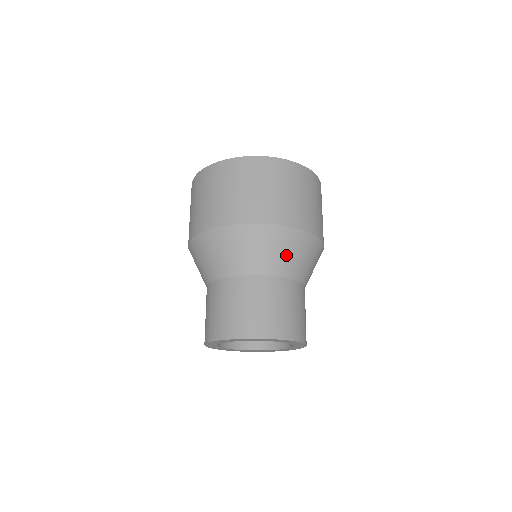
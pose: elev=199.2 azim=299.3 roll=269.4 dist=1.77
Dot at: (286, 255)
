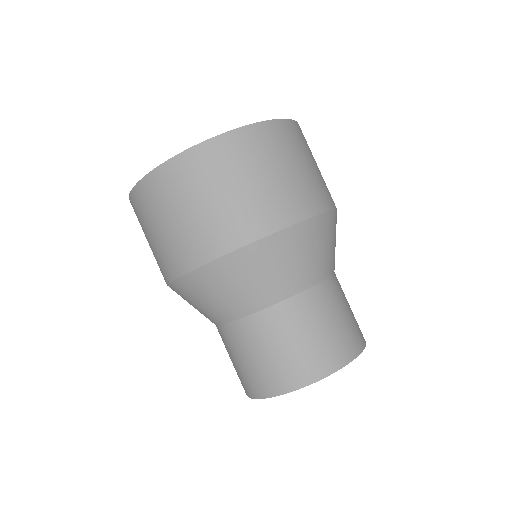
Dot at: (311, 257)
